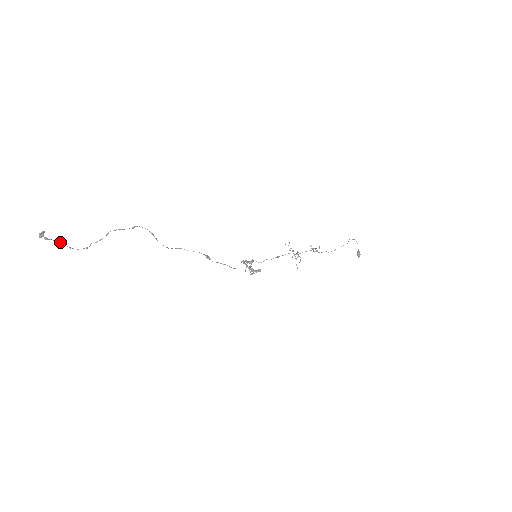
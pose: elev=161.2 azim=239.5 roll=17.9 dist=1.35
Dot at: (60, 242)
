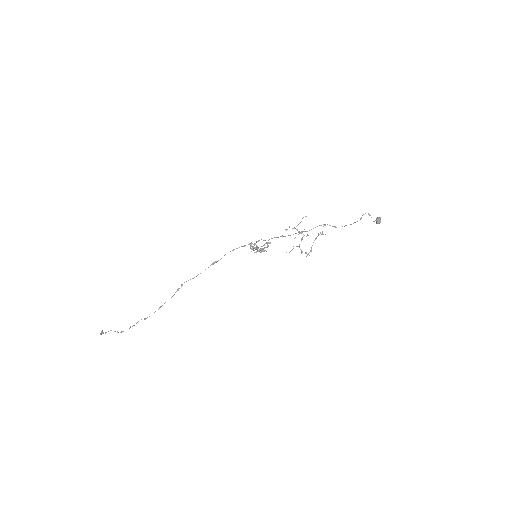
Dot at: (114, 331)
